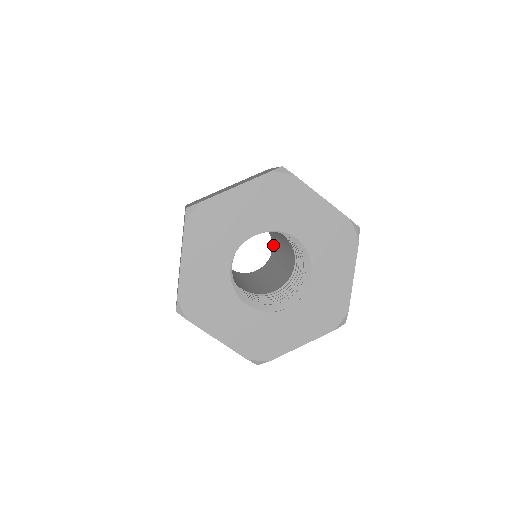
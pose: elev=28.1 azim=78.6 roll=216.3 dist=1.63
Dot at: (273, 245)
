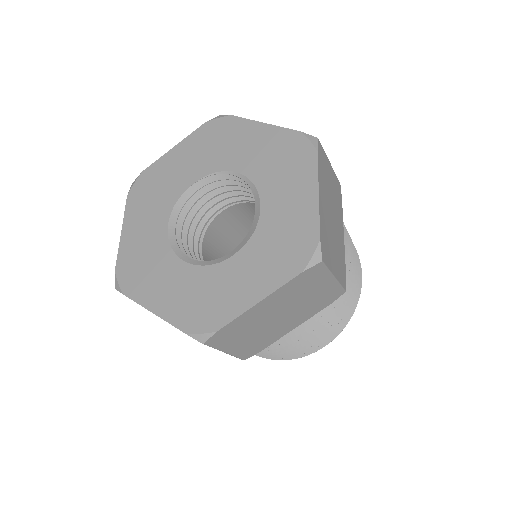
Dot at: occluded
